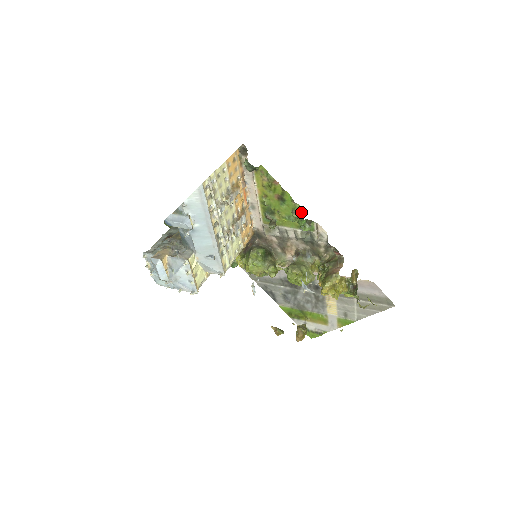
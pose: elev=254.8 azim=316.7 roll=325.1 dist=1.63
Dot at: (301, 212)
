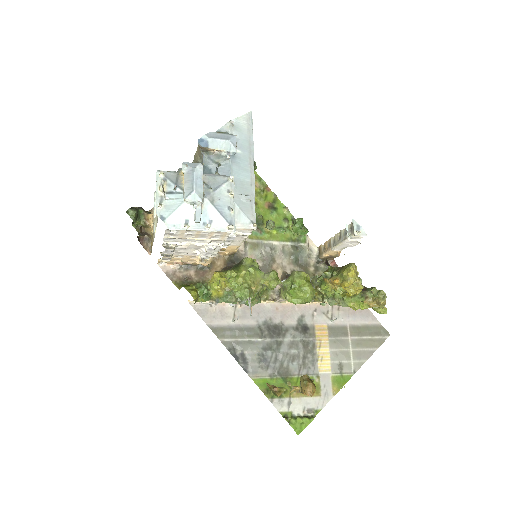
Dot at: (292, 221)
